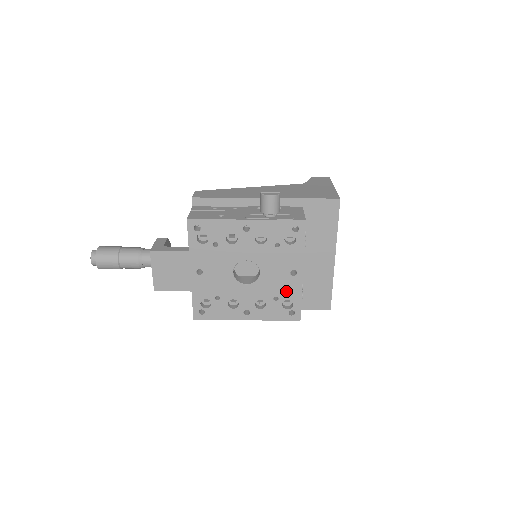
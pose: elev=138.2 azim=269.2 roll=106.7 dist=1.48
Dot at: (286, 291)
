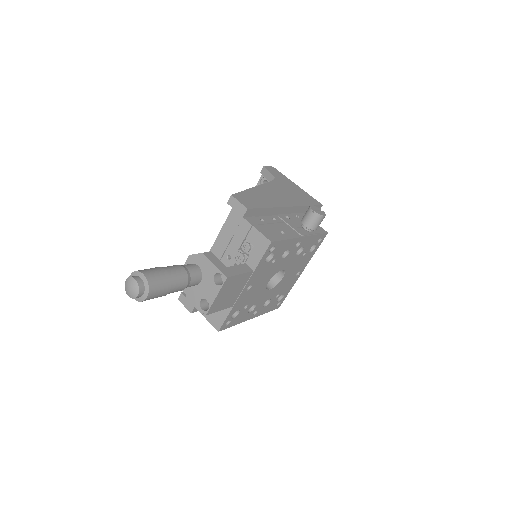
Dot at: (286, 288)
